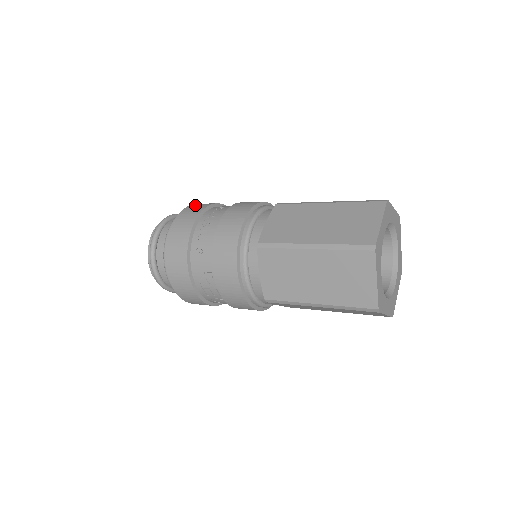
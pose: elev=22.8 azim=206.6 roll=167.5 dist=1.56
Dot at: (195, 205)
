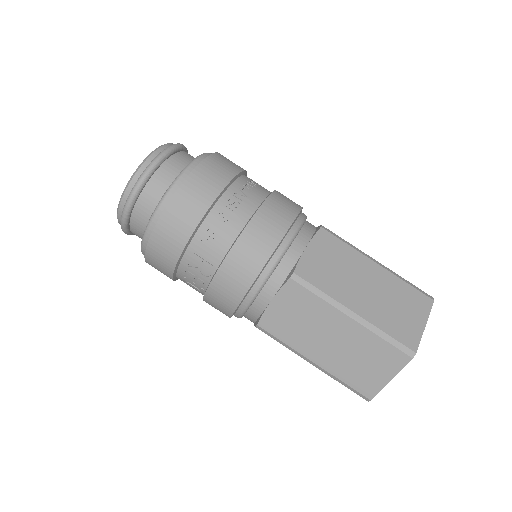
Dot at: (220, 159)
